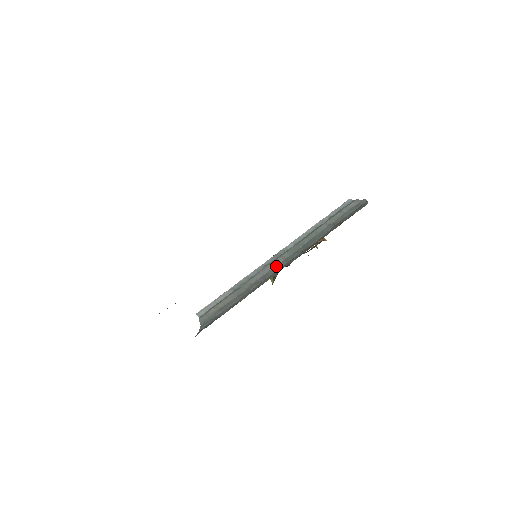
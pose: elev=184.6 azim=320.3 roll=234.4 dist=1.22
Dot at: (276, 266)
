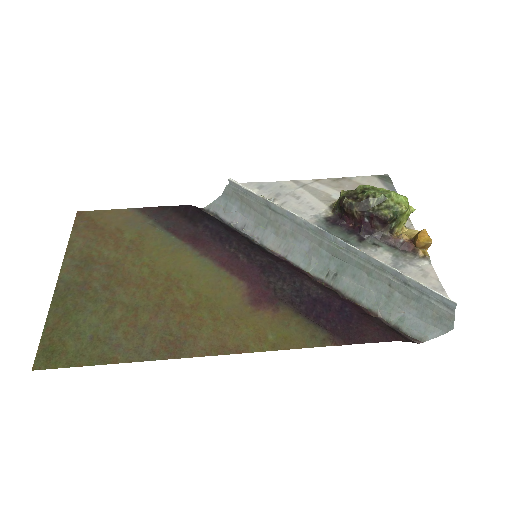
Dot at: (305, 241)
